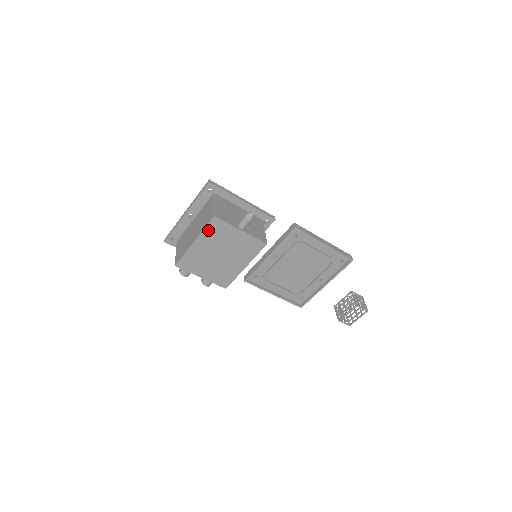
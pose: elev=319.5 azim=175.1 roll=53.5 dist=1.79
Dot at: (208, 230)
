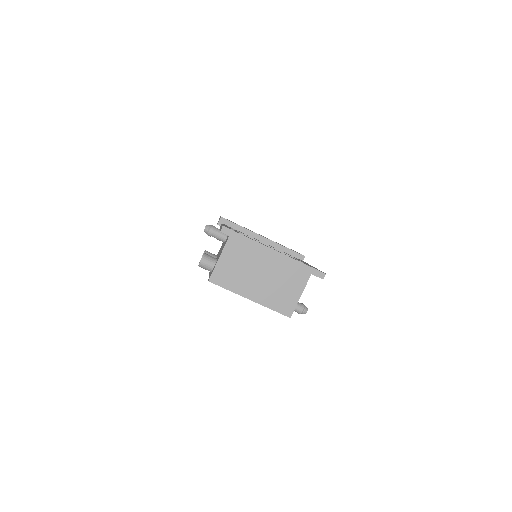
Dot at: (271, 308)
